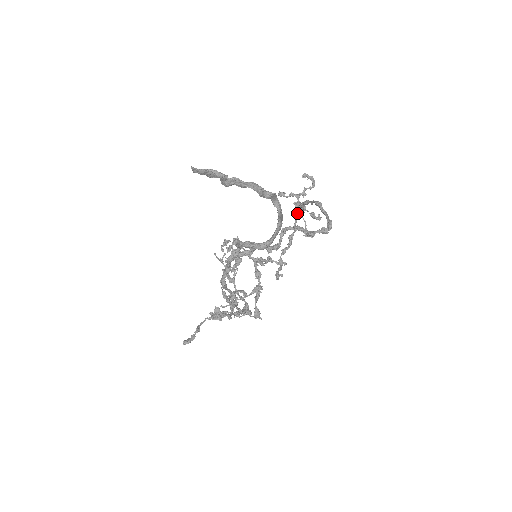
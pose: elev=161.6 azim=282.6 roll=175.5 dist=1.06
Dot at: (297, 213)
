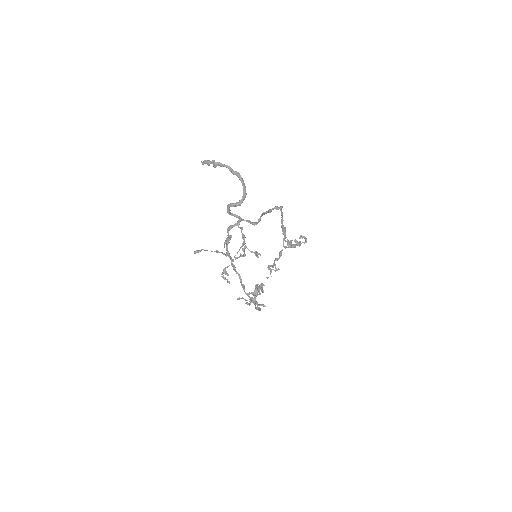
Dot at: (286, 241)
